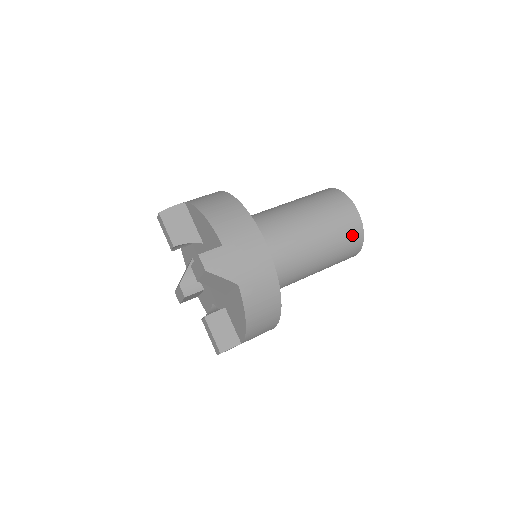
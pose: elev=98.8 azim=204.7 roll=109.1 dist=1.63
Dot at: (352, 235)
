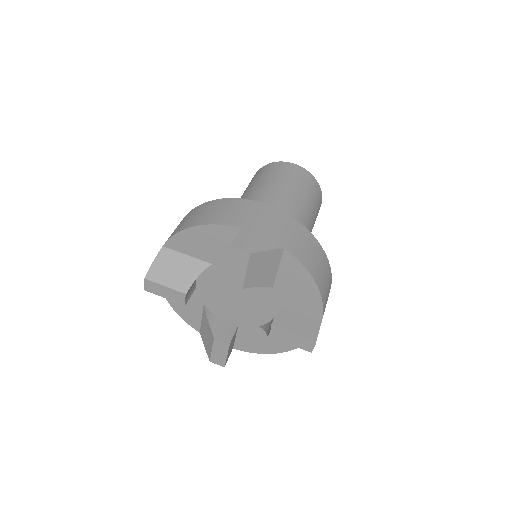
Dot at: (309, 183)
